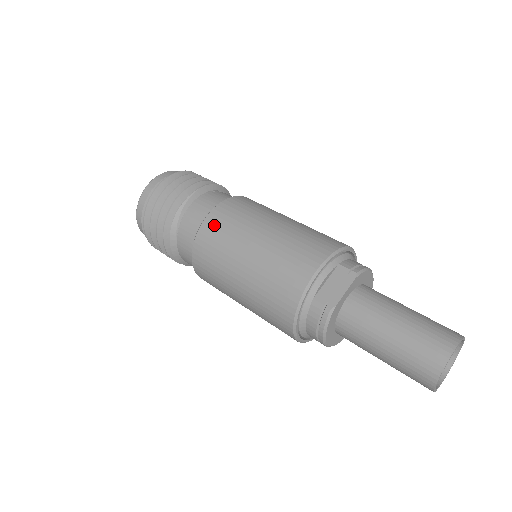
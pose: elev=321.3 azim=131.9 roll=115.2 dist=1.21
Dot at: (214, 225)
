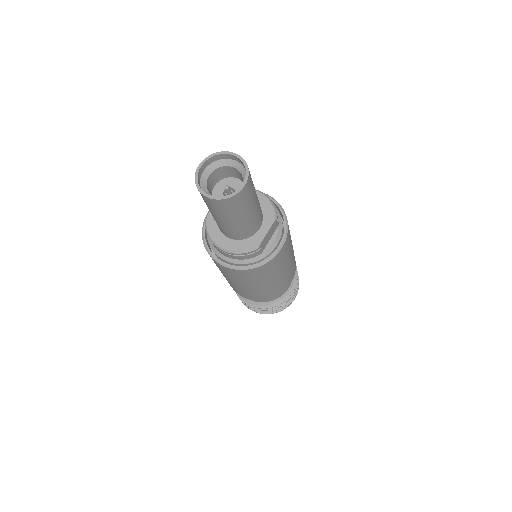
Dot at: occluded
